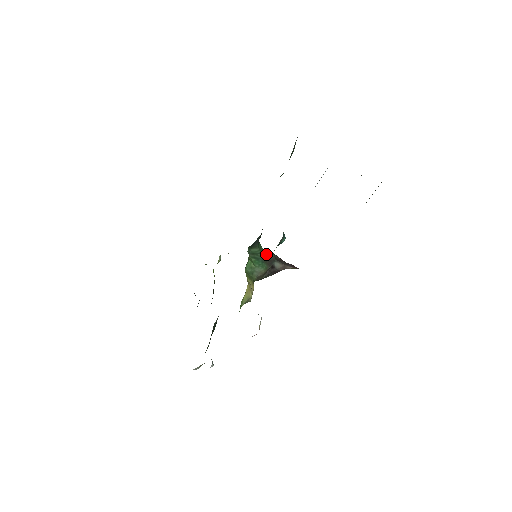
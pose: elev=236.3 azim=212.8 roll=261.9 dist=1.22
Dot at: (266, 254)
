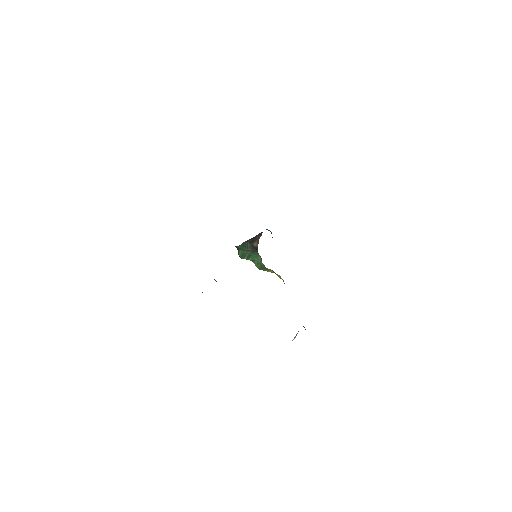
Dot at: (246, 247)
